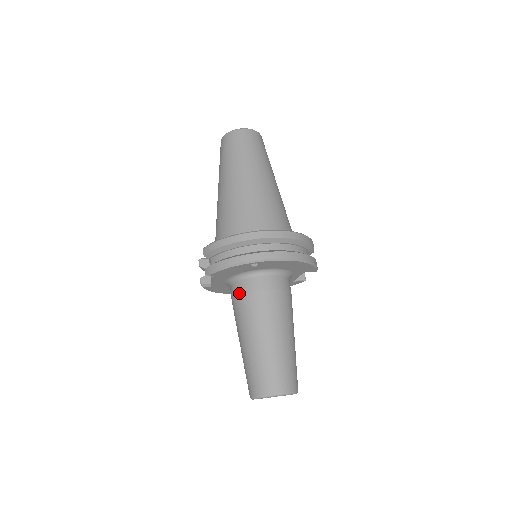
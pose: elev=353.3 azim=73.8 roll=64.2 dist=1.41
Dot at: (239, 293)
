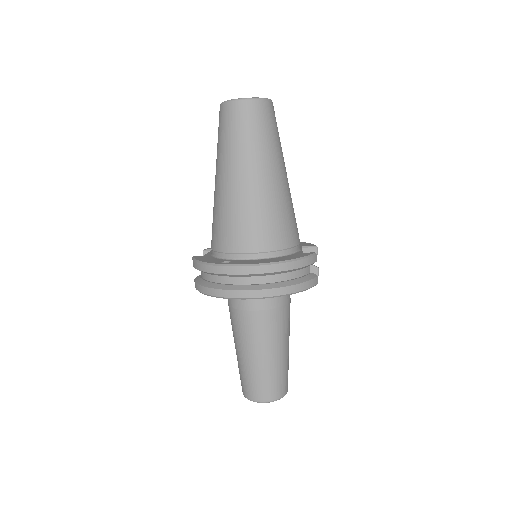
Dot at: (229, 304)
